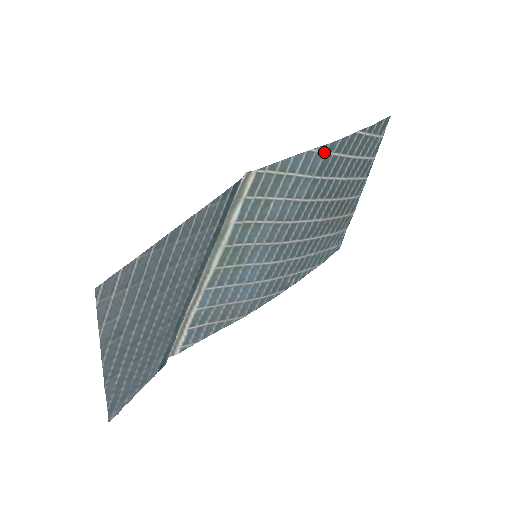
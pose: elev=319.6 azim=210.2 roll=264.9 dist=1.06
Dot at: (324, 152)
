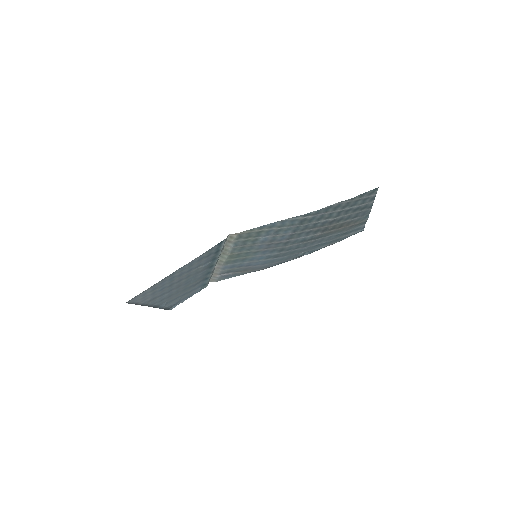
Dot at: (299, 218)
